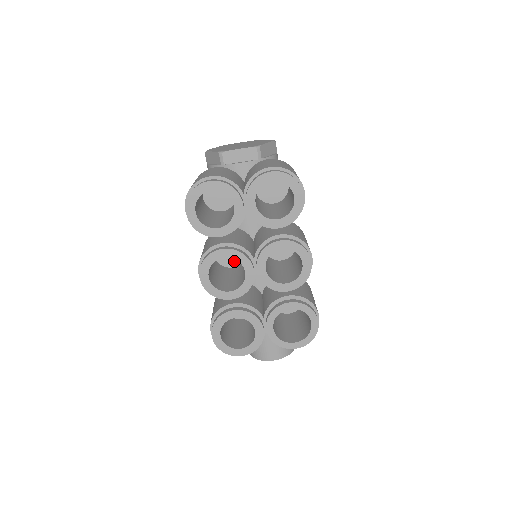
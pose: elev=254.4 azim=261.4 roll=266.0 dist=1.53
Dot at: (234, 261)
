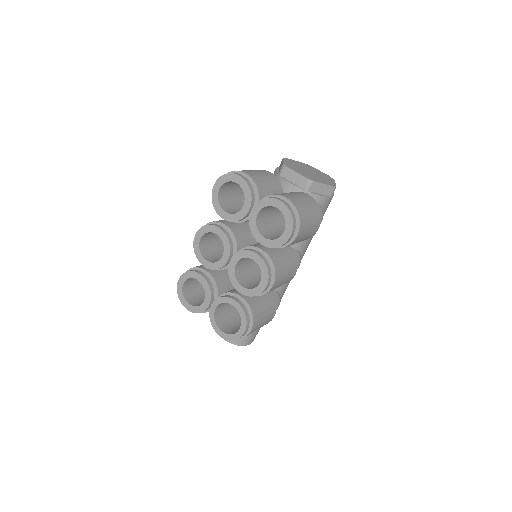
Dot at: occluded
